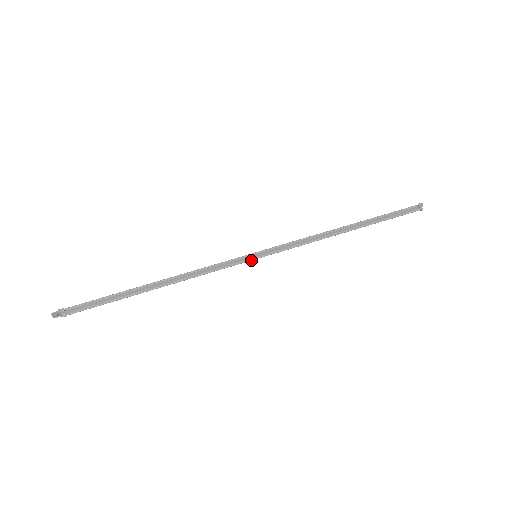
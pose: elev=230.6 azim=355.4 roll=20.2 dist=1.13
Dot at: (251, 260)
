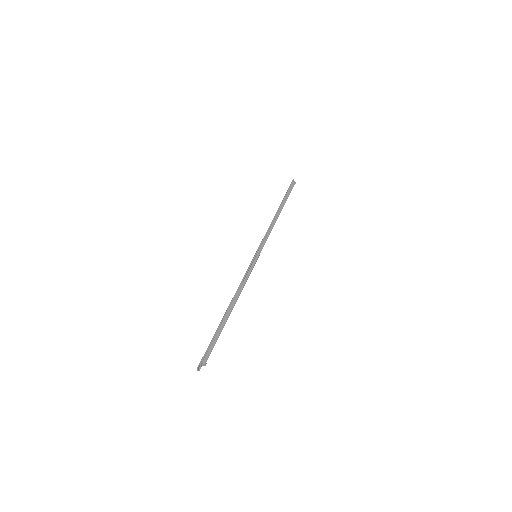
Dot at: occluded
